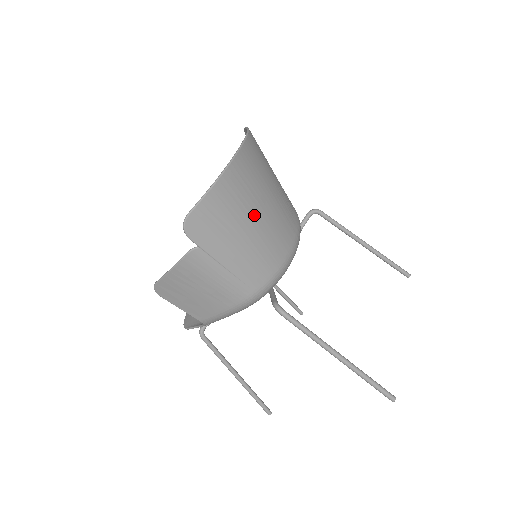
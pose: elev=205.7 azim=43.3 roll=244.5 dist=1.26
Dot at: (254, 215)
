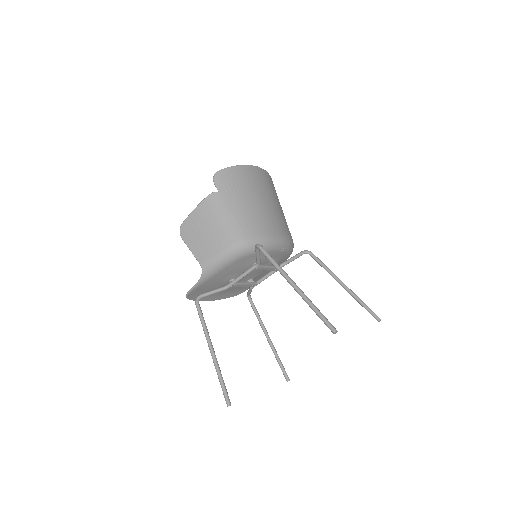
Dot at: (259, 197)
